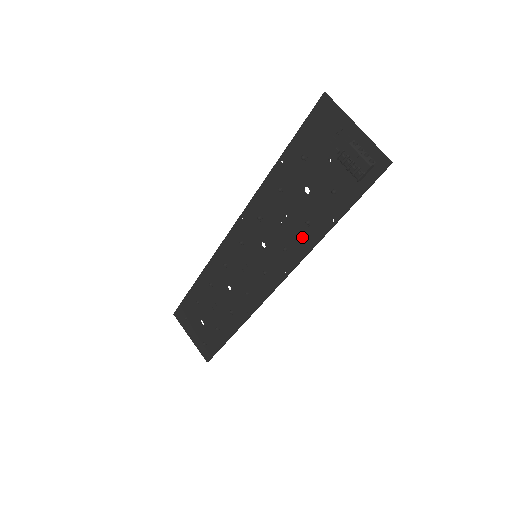
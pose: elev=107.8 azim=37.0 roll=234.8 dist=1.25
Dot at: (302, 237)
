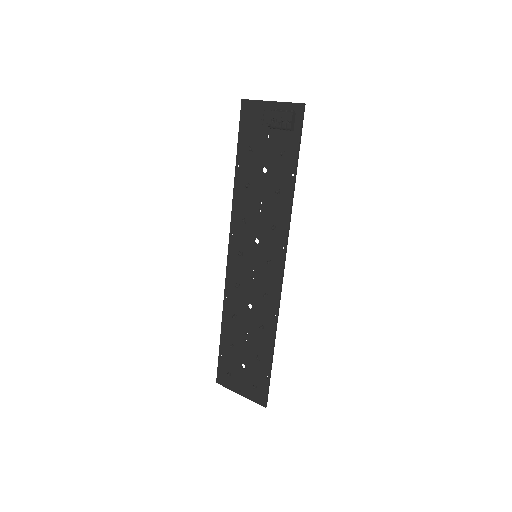
Dot at: (279, 207)
